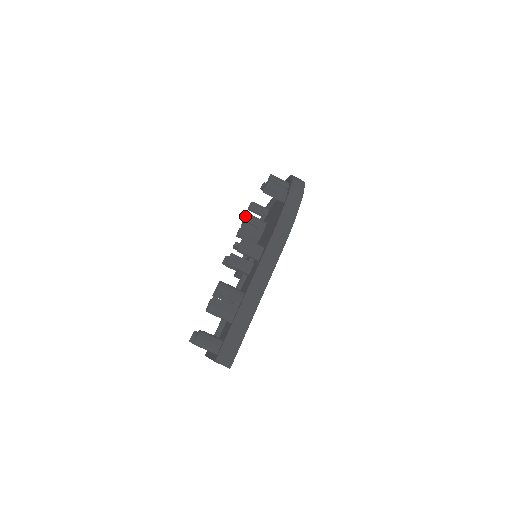
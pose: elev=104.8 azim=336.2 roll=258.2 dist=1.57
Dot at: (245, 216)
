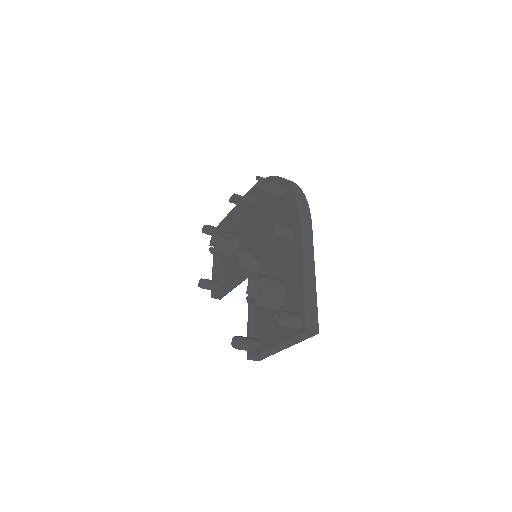
Dot at: (214, 234)
